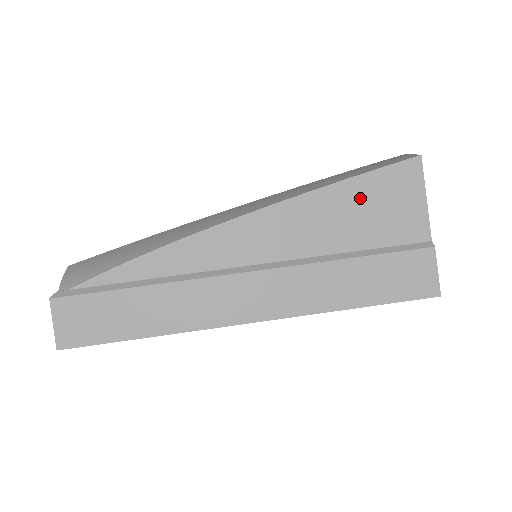
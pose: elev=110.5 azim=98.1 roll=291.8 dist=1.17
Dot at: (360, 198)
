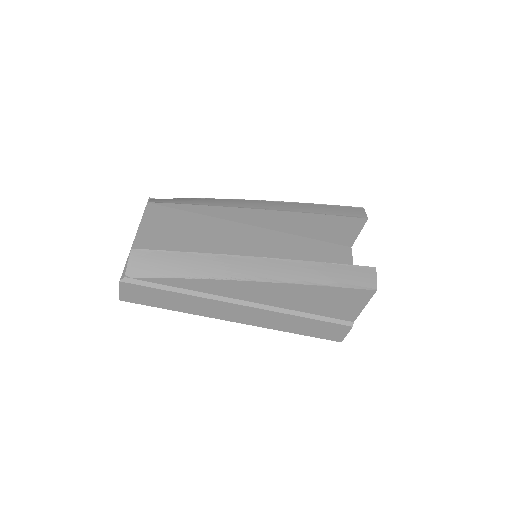
Dot at: (326, 296)
